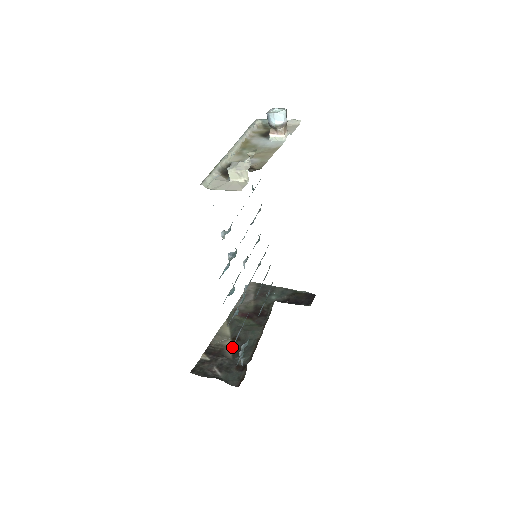
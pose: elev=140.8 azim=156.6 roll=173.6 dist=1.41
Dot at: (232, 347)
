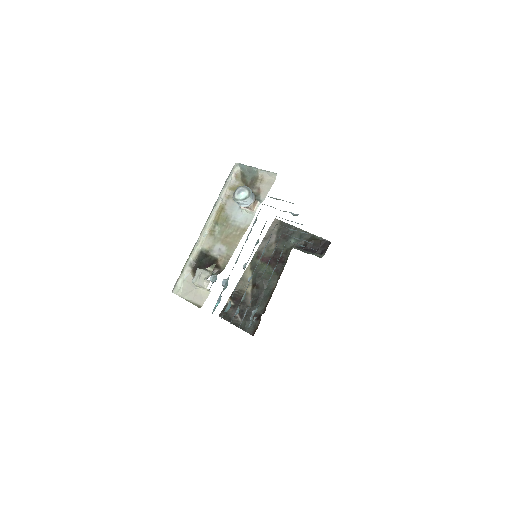
Dot at: (252, 294)
